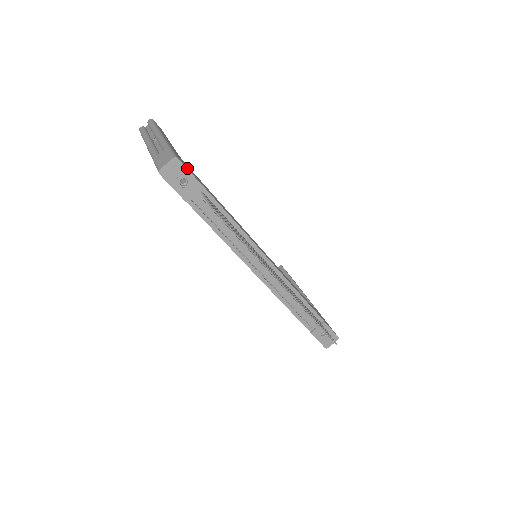
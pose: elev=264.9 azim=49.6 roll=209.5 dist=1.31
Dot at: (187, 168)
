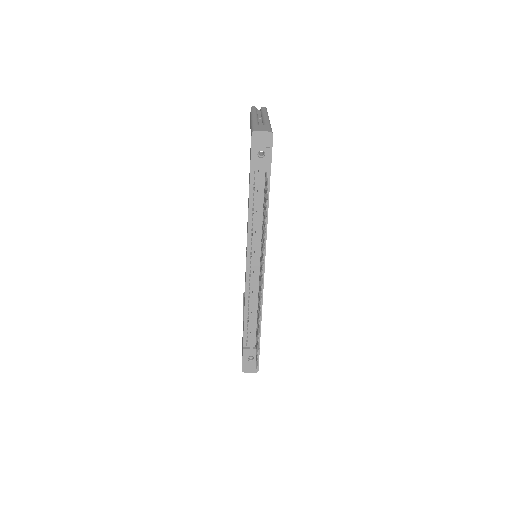
Dot at: occluded
